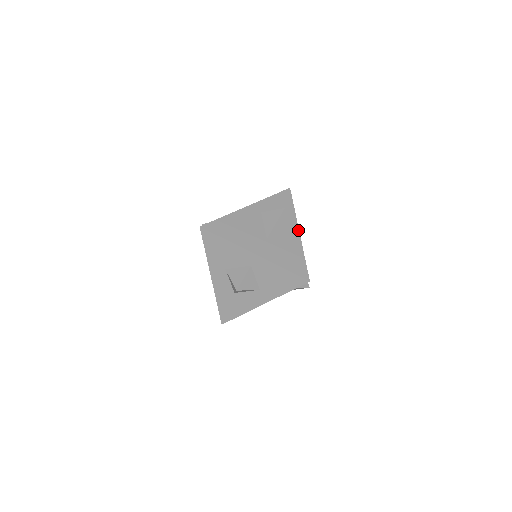
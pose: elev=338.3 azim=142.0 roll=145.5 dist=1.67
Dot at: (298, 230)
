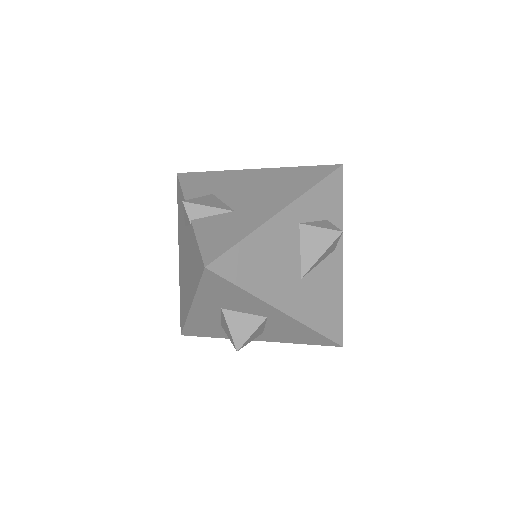
Dot at: (342, 255)
